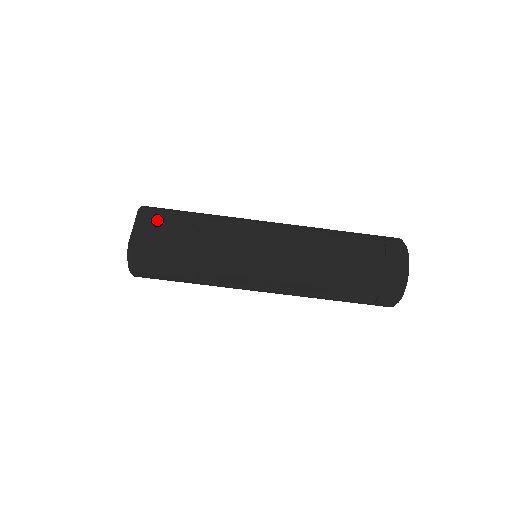
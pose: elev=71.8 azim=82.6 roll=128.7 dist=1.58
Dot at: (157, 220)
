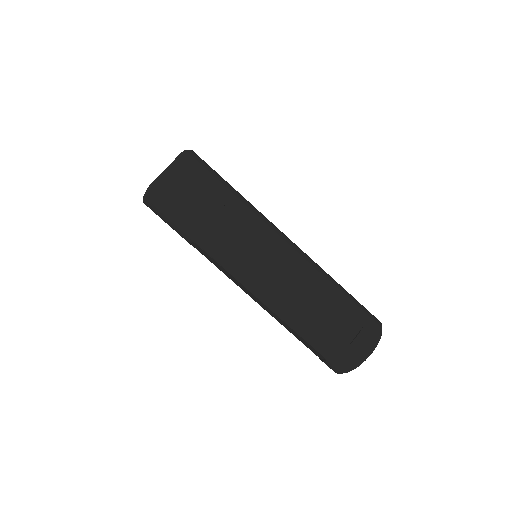
Dot at: (189, 177)
